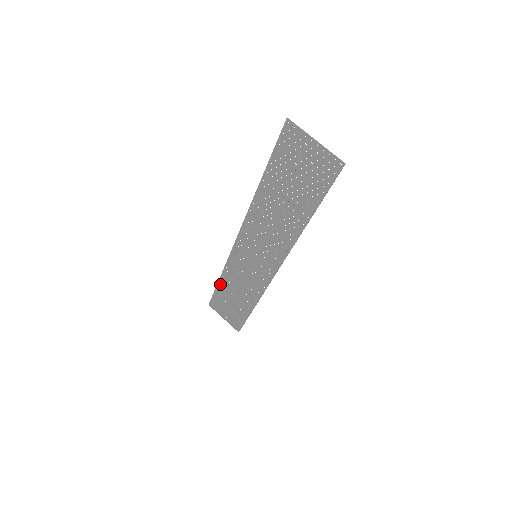
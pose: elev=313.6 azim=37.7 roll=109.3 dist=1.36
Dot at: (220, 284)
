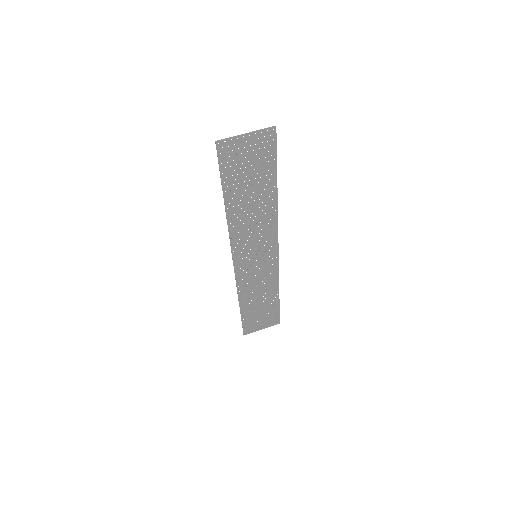
Dot at: (242, 309)
